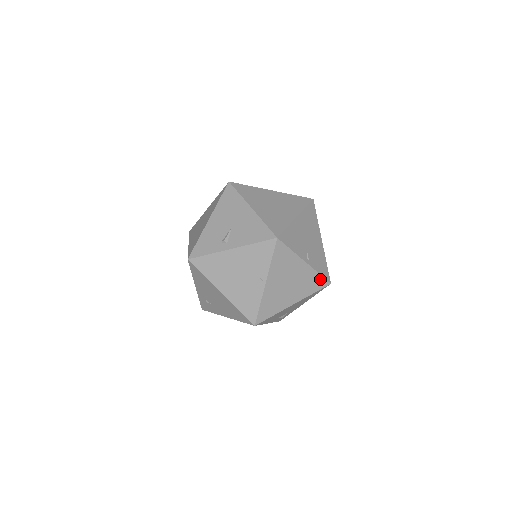
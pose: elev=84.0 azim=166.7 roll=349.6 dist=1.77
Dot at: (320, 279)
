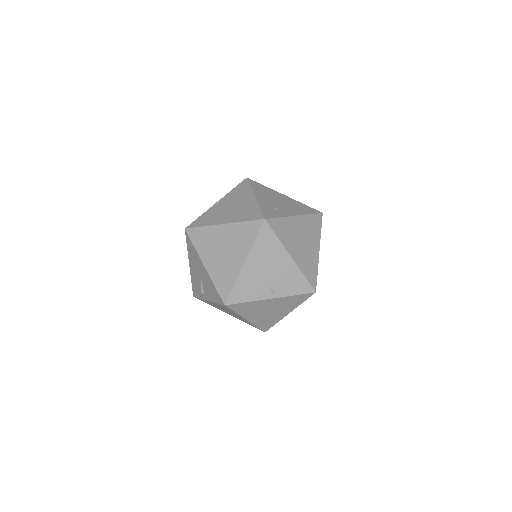
Dot at: (300, 296)
